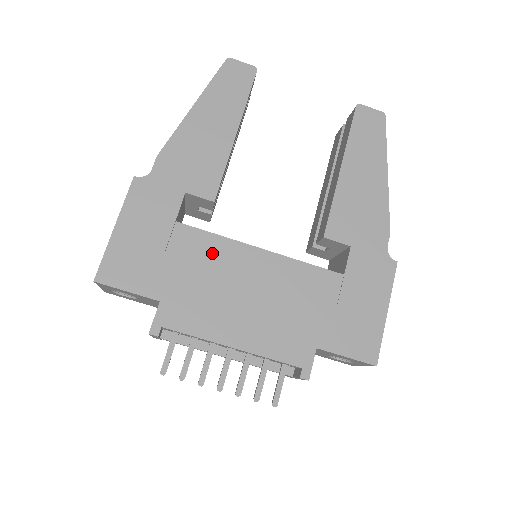
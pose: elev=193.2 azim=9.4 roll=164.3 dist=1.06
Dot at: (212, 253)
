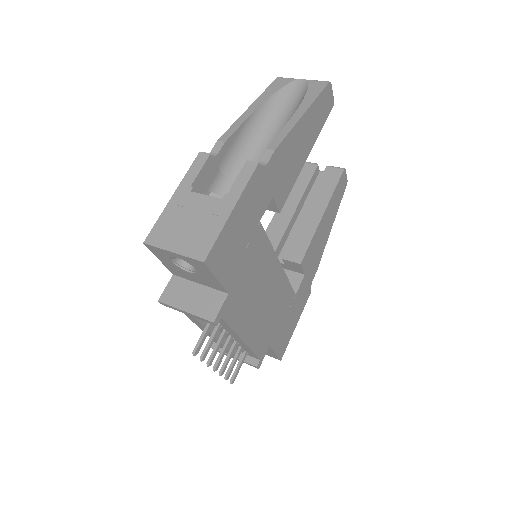
Dot at: (263, 258)
